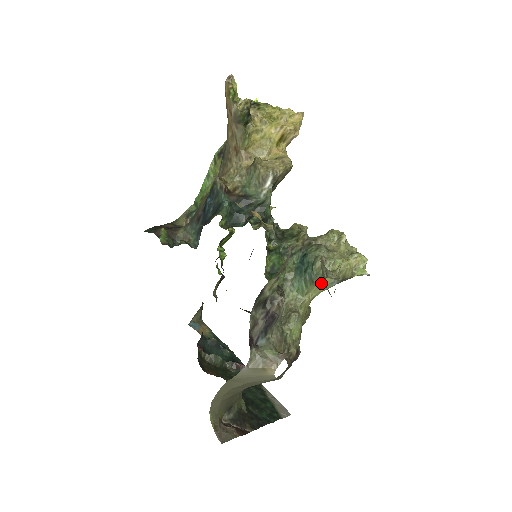
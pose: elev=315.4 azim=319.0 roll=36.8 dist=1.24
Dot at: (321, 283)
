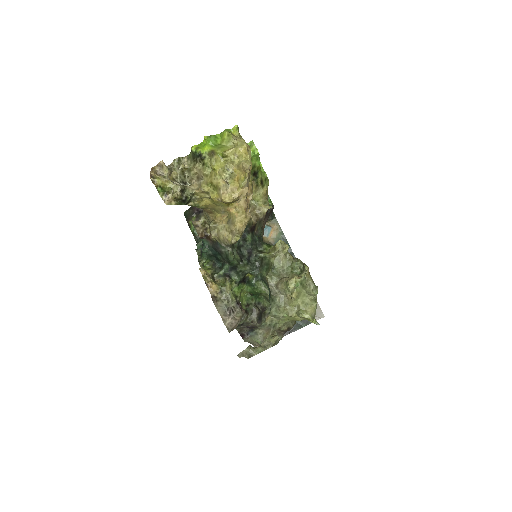
Dot at: occluded
